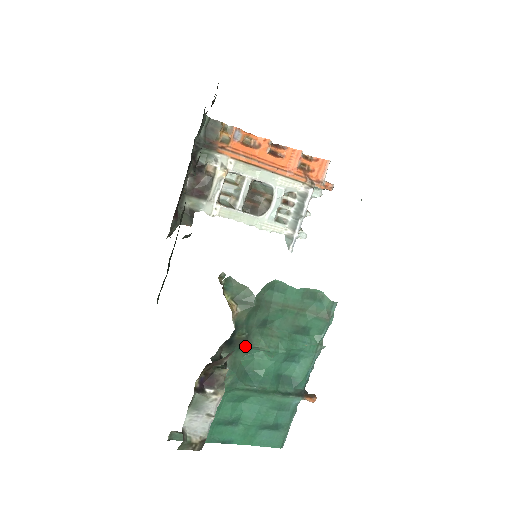
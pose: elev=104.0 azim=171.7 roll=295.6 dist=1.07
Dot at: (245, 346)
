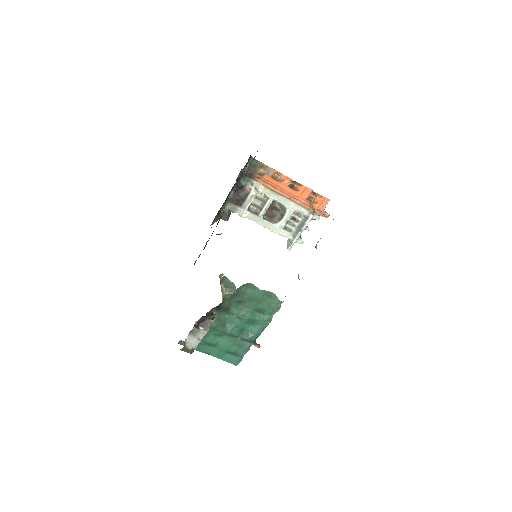
Dot at: (226, 311)
